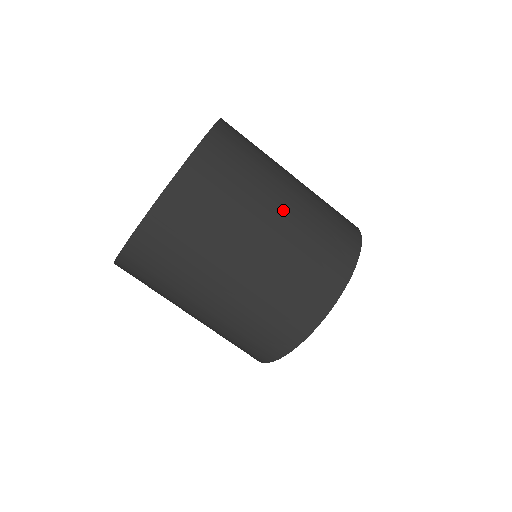
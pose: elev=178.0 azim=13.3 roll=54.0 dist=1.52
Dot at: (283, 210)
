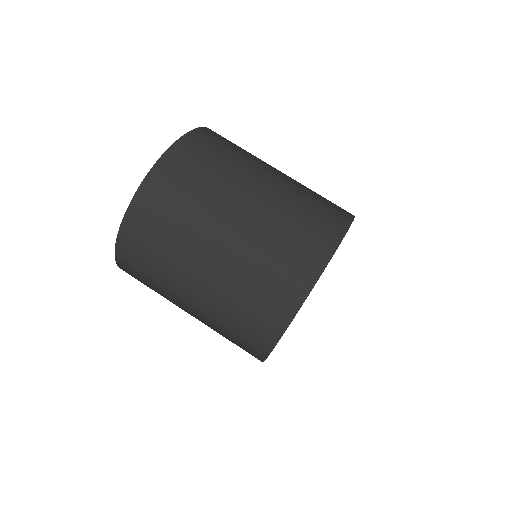
Dot at: (263, 187)
